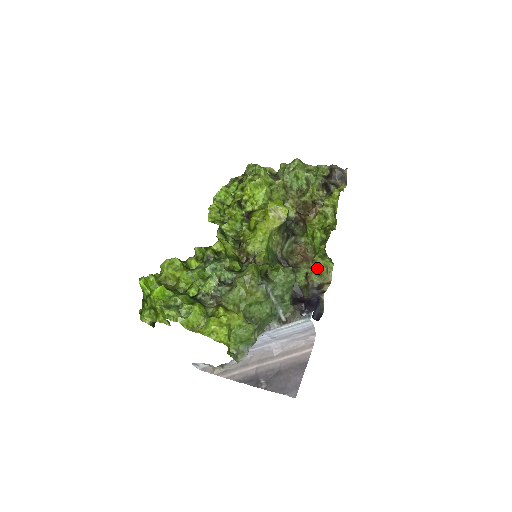
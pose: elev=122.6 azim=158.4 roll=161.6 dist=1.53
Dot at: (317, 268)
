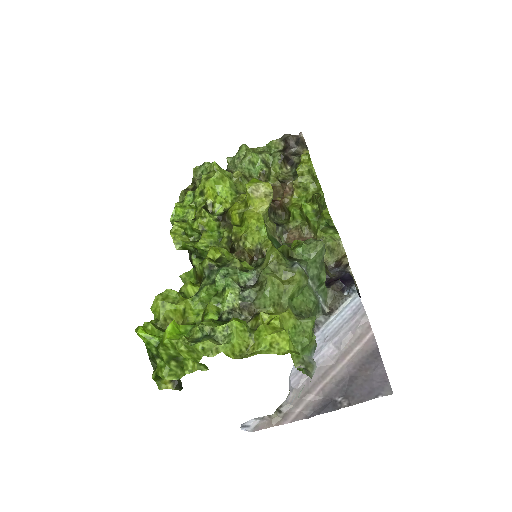
Dot at: (326, 244)
